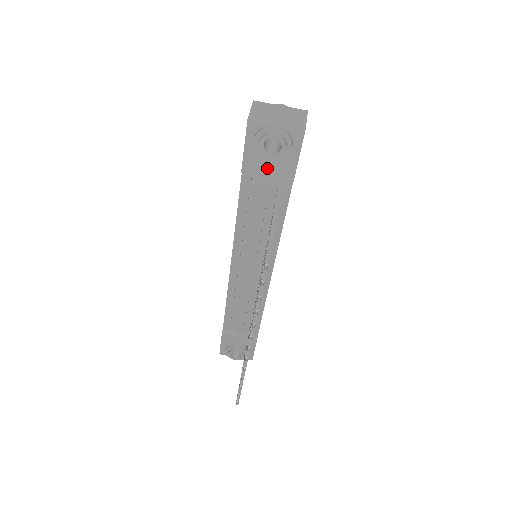
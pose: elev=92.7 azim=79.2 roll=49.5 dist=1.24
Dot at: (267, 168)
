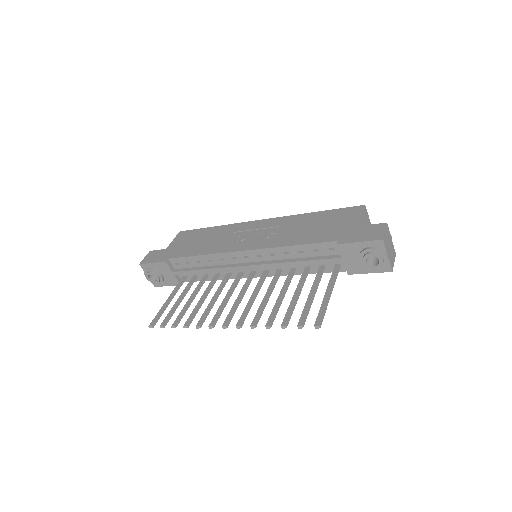
Dot at: (351, 258)
